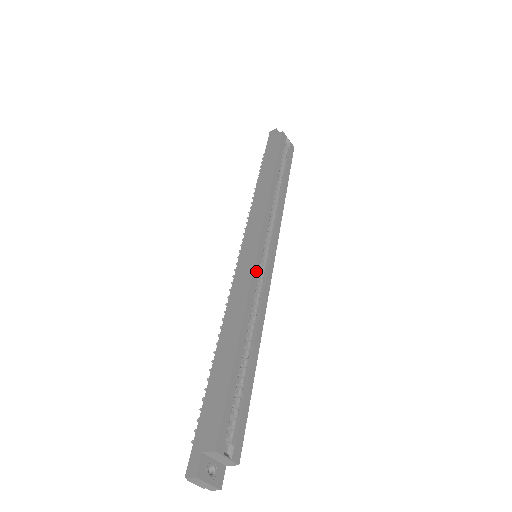
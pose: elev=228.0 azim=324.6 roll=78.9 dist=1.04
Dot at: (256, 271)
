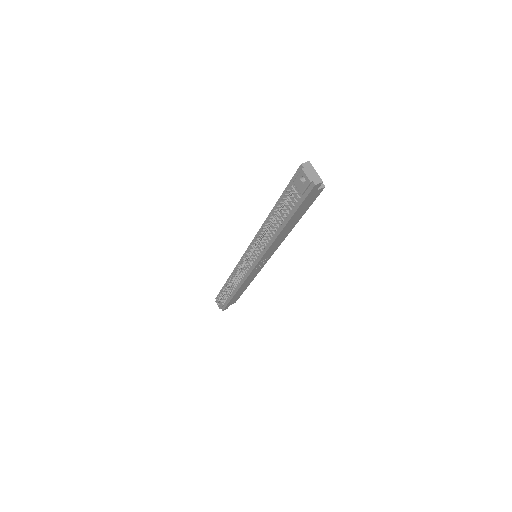
Dot at: occluded
